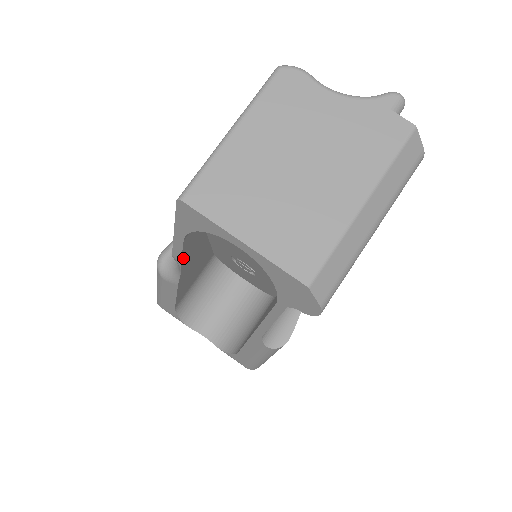
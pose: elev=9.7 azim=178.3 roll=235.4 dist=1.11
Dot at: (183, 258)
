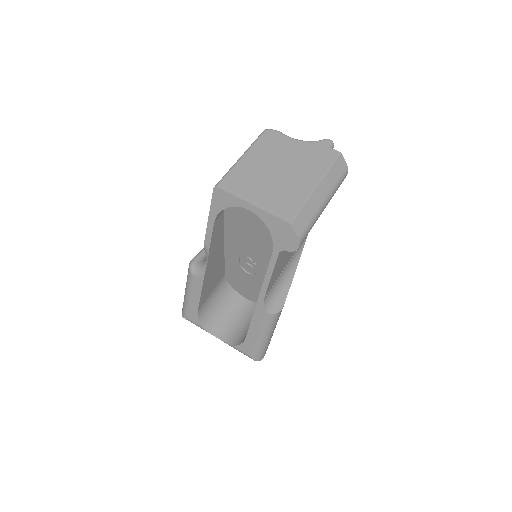
Dot at: (211, 245)
